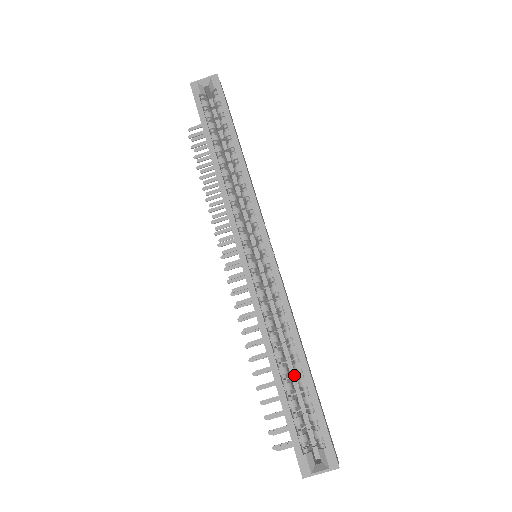
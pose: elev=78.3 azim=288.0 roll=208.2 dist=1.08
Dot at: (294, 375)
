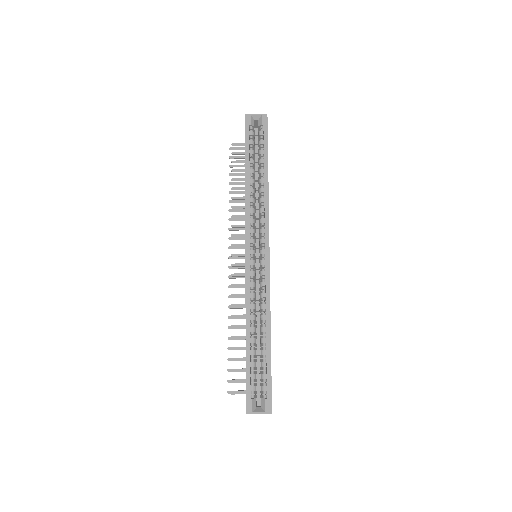
Dot at: (258, 346)
